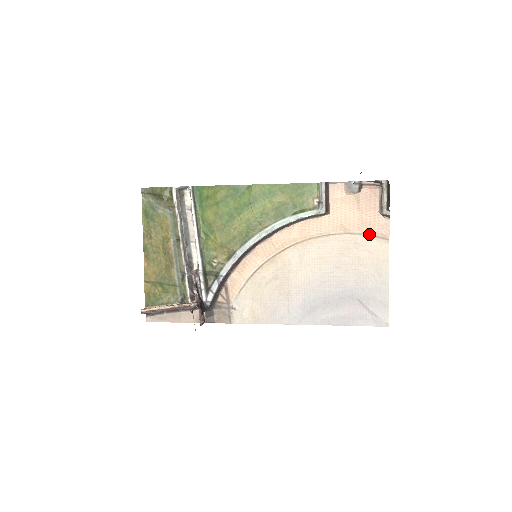
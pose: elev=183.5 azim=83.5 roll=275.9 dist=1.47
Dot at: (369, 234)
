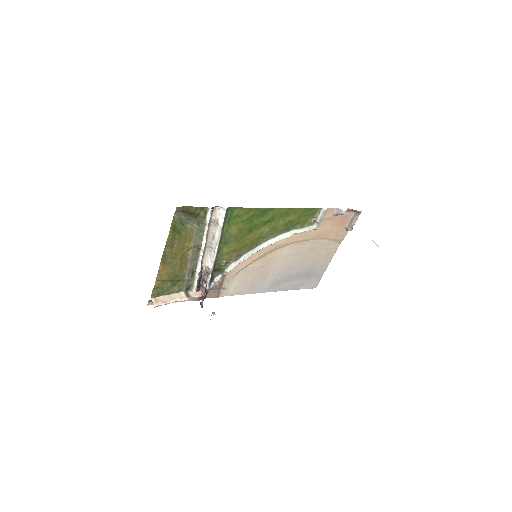
Dot at: (333, 239)
